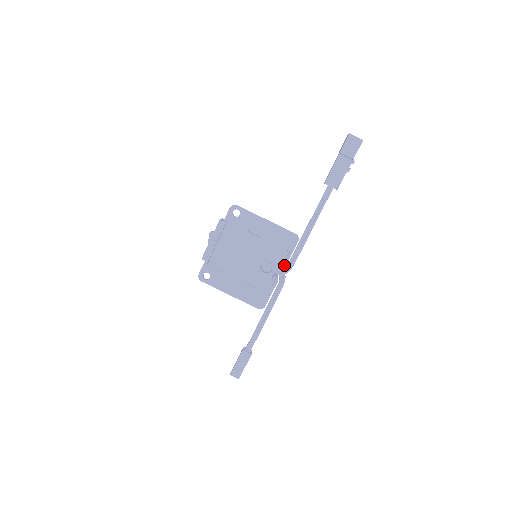
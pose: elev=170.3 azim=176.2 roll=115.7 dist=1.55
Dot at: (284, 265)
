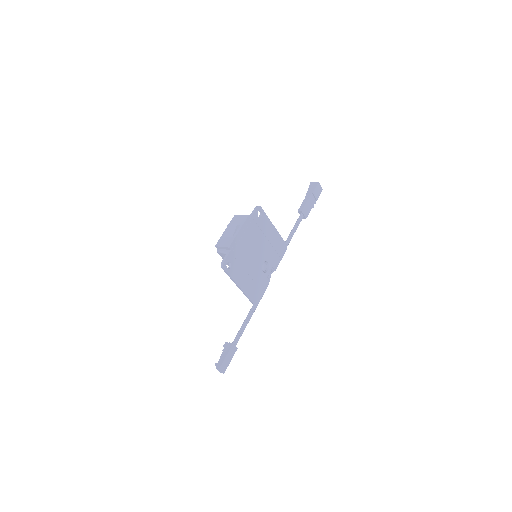
Dot at: (276, 268)
